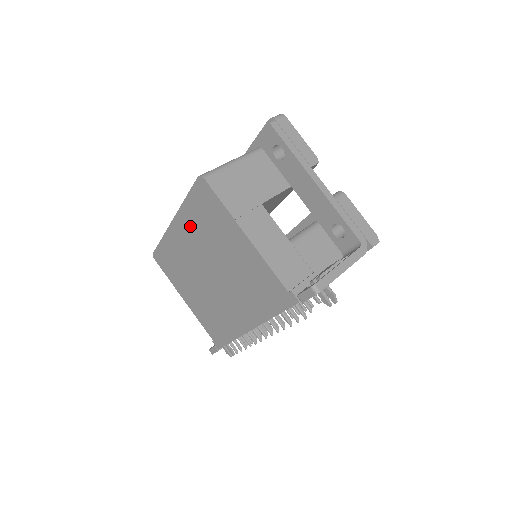
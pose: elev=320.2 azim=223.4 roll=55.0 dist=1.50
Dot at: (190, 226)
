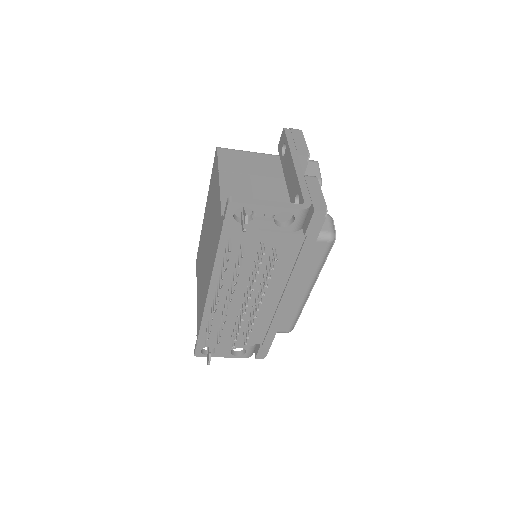
Dot at: (208, 203)
